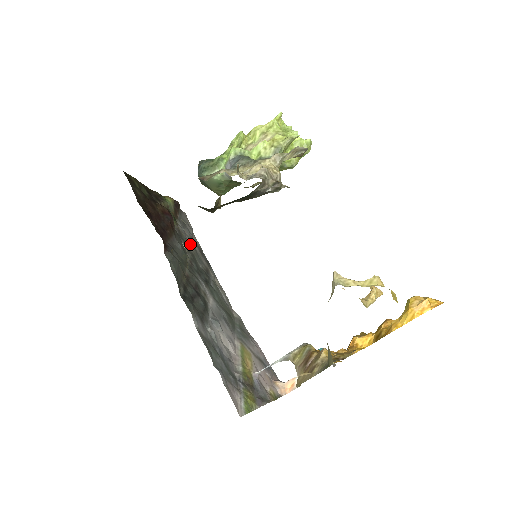
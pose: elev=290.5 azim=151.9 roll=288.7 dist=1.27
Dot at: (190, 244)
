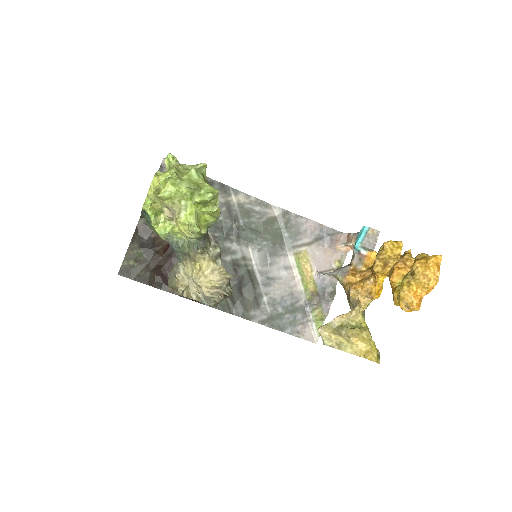
Dot at: occluded
